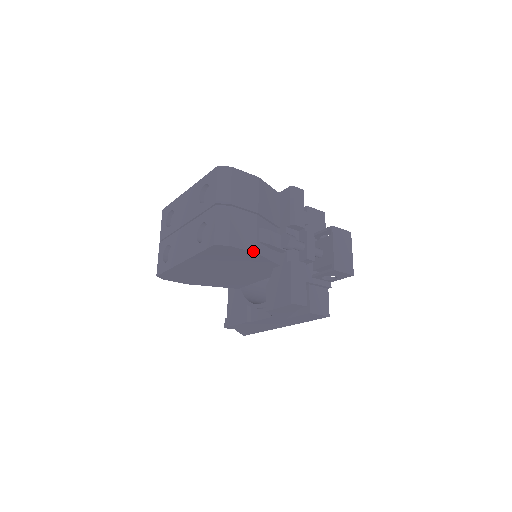
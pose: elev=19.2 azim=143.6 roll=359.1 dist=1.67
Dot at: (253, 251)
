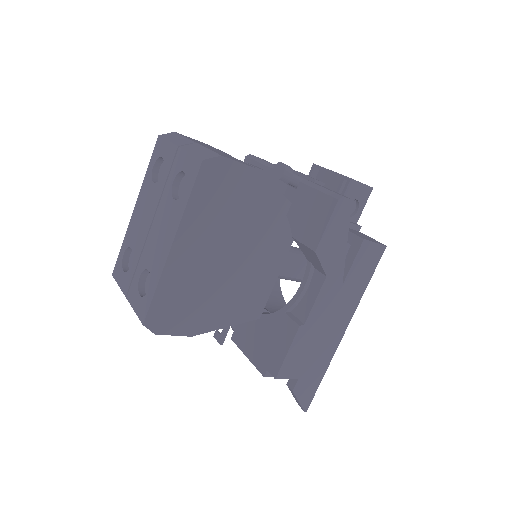
Dot at: (252, 167)
